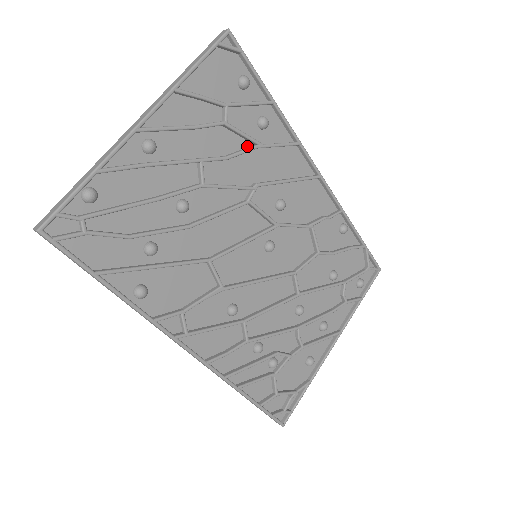
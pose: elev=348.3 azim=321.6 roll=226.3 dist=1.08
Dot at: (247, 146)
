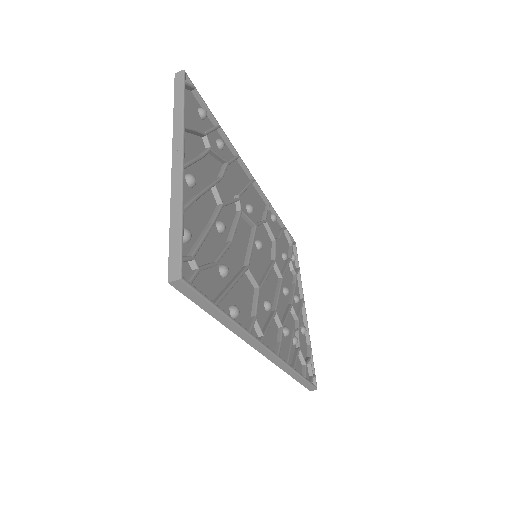
Dot at: (221, 166)
